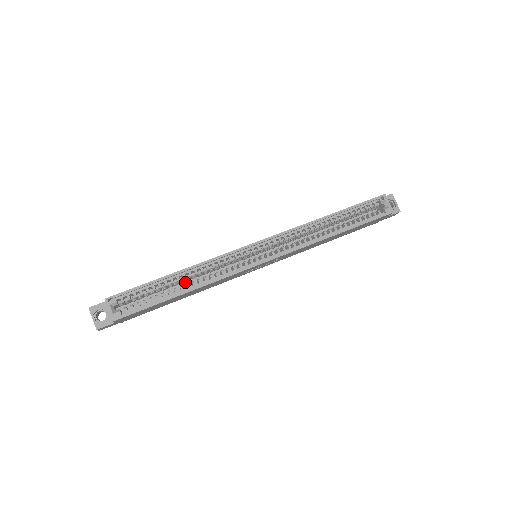
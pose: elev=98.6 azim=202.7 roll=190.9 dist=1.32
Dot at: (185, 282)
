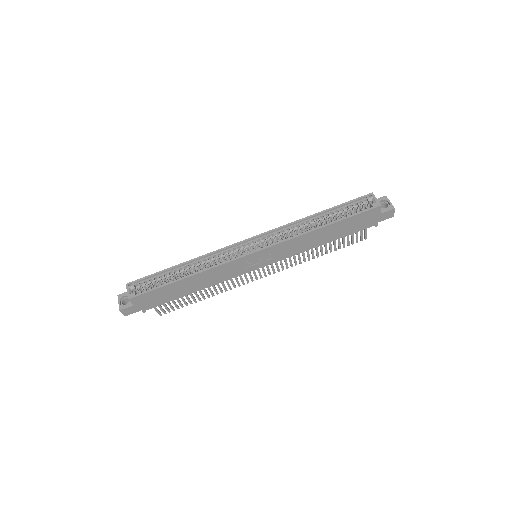
Dot at: occluded
